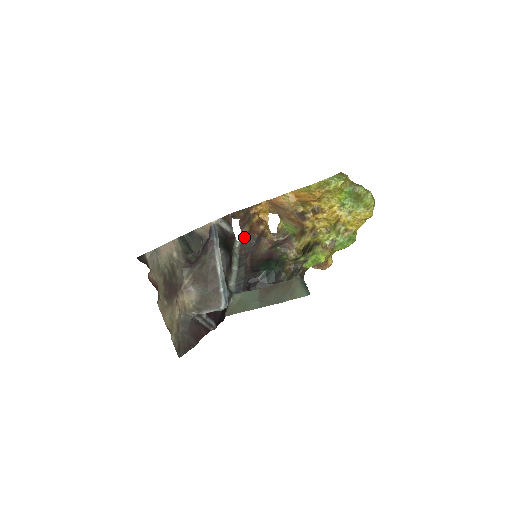
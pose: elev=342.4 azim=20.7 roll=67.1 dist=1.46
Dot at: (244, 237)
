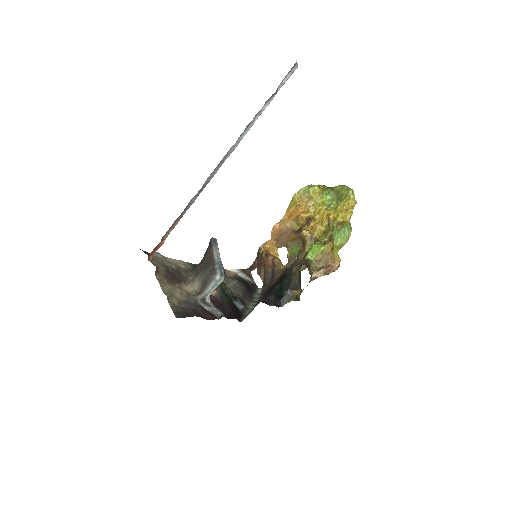
Dot at: (263, 281)
